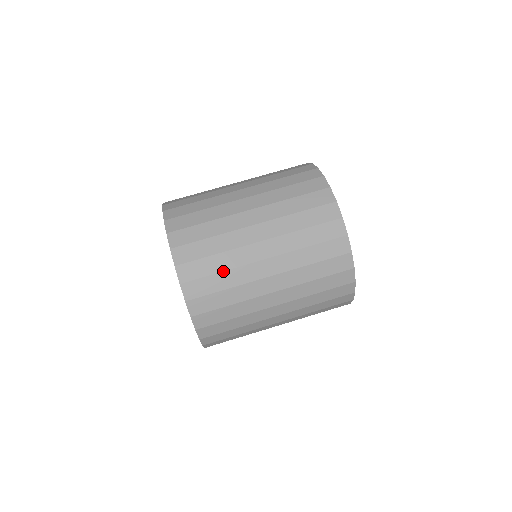
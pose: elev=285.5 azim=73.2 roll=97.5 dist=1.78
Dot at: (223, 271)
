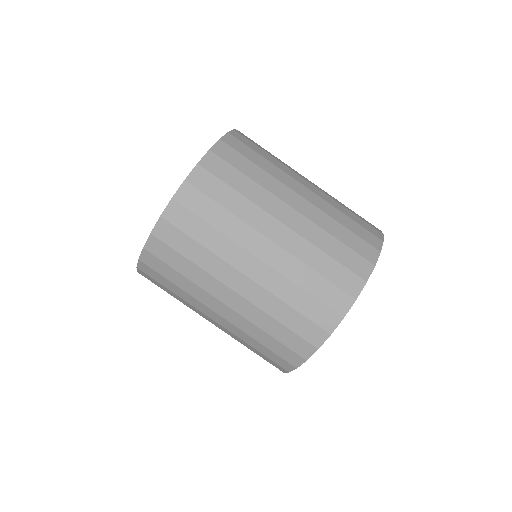
Dot at: (241, 193)
